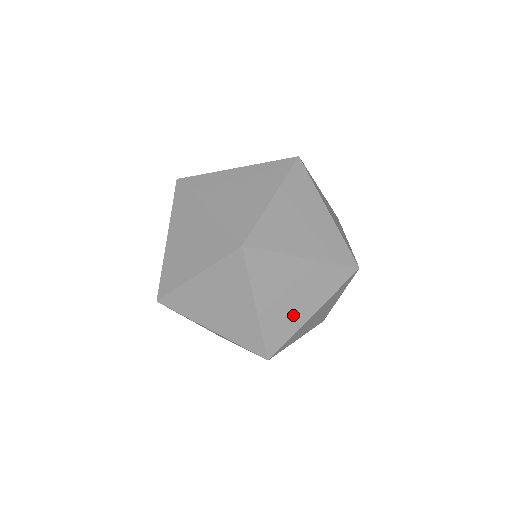
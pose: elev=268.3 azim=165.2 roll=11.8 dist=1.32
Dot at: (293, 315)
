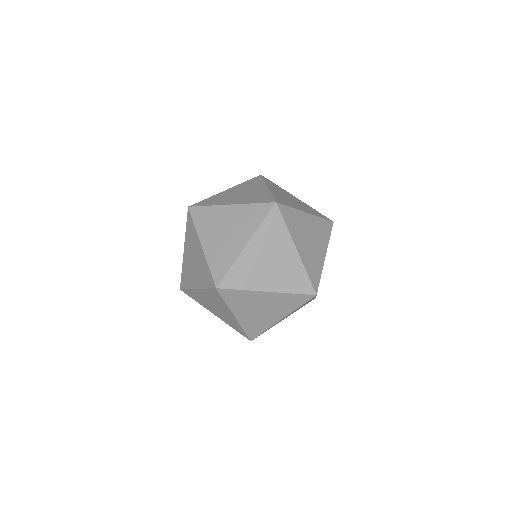
Dot at: (265, 320)
